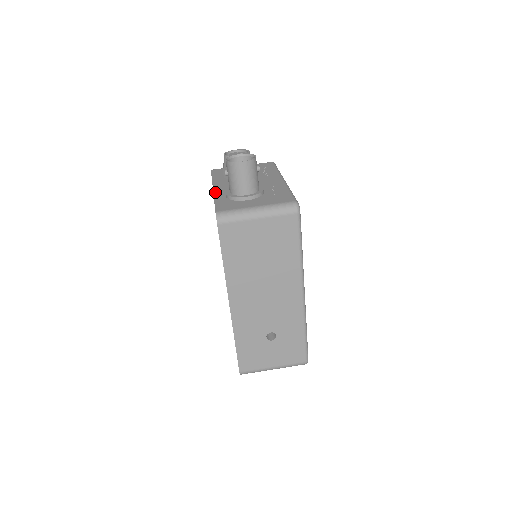
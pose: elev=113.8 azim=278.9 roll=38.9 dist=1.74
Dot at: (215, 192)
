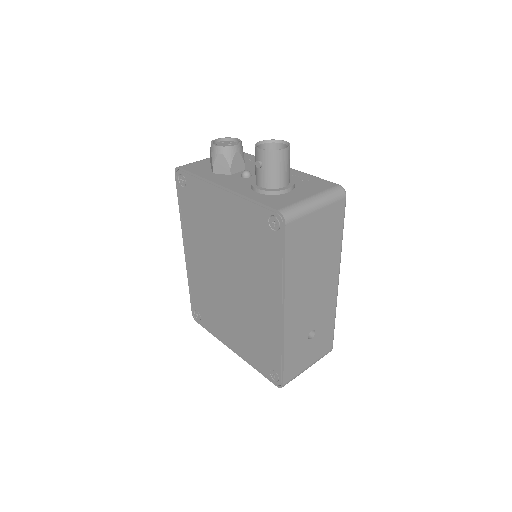
Dot at: (235, 190)
